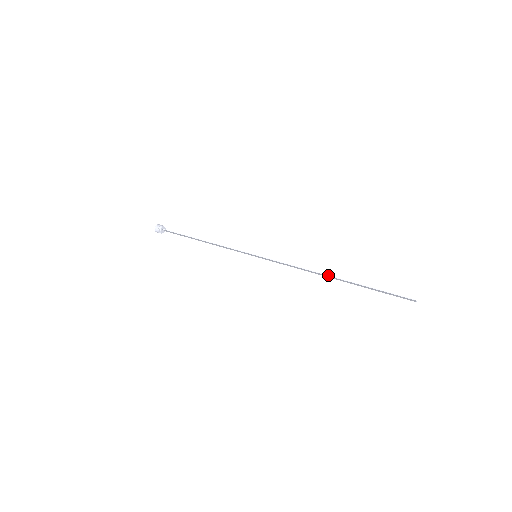
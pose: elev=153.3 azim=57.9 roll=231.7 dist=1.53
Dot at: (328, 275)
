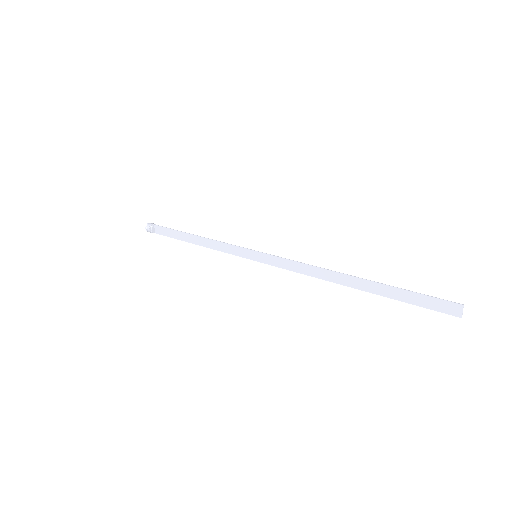
Dot at: occluded
